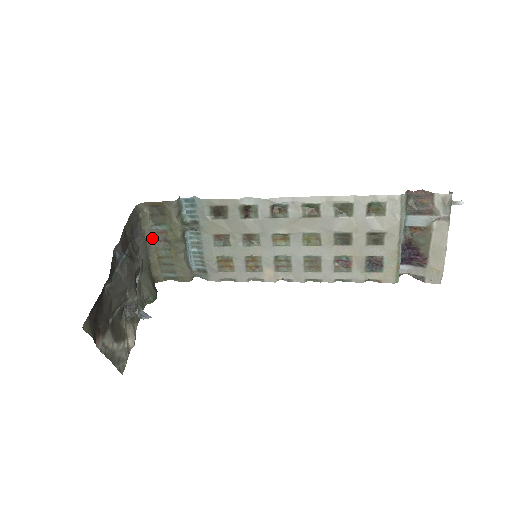
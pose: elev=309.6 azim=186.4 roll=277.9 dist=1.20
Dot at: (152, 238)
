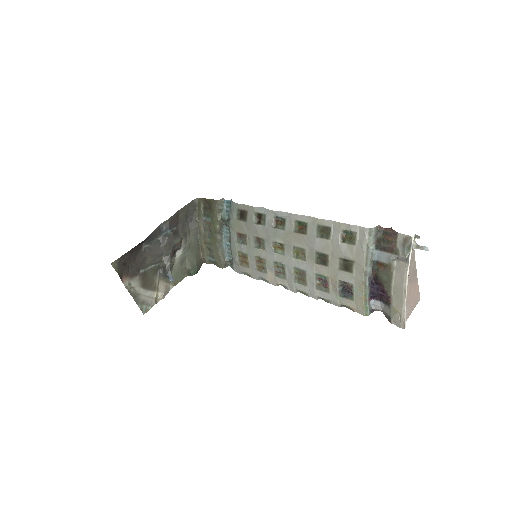
Dot at: (202, 226)
